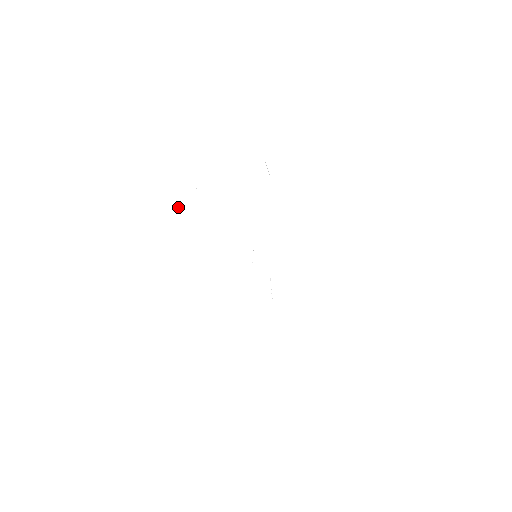
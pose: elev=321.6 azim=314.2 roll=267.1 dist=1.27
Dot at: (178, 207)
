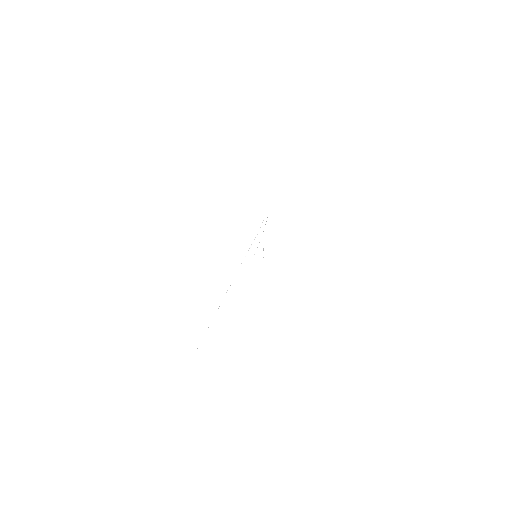
Dot at: occluded
